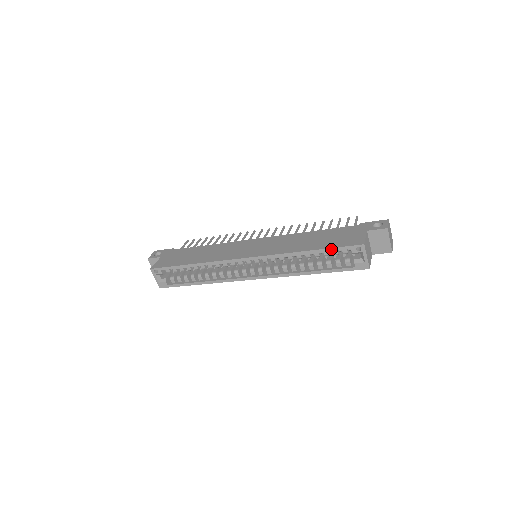
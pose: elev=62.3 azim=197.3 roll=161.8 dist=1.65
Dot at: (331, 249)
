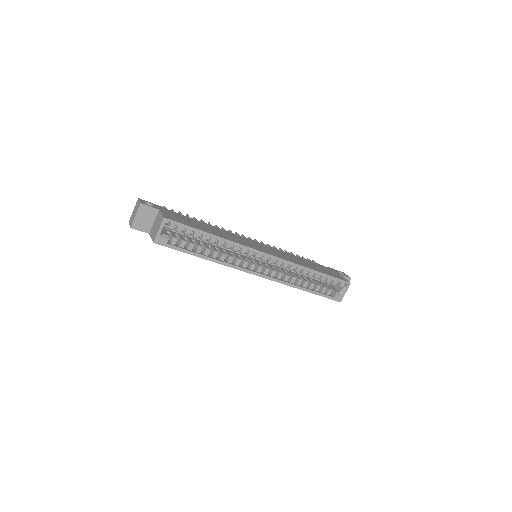
Dot at: (331, 277)
